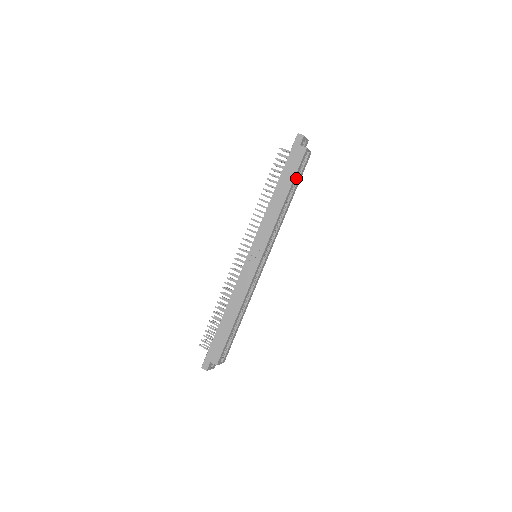
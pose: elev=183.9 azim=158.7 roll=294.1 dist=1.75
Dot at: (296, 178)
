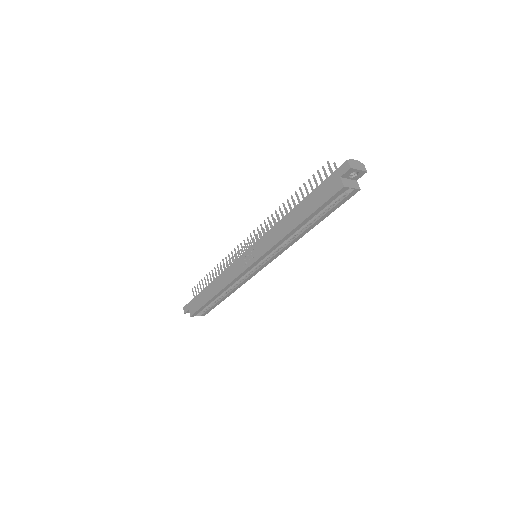
Dot at: (327, 208)
